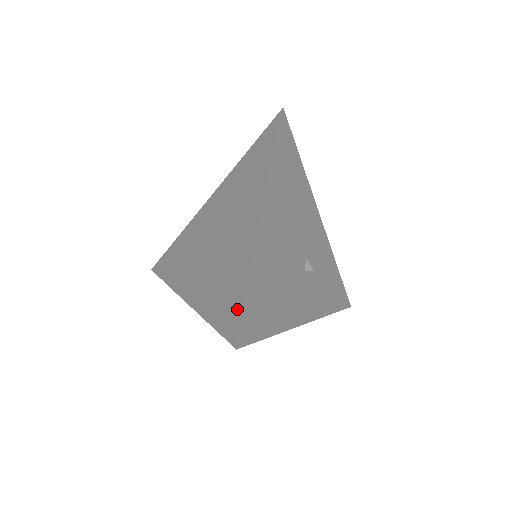
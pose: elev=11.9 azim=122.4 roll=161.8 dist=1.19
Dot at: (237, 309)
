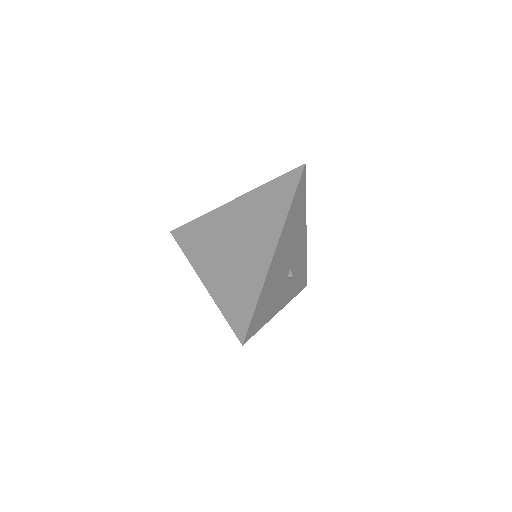
Dot at: (246, 317)
